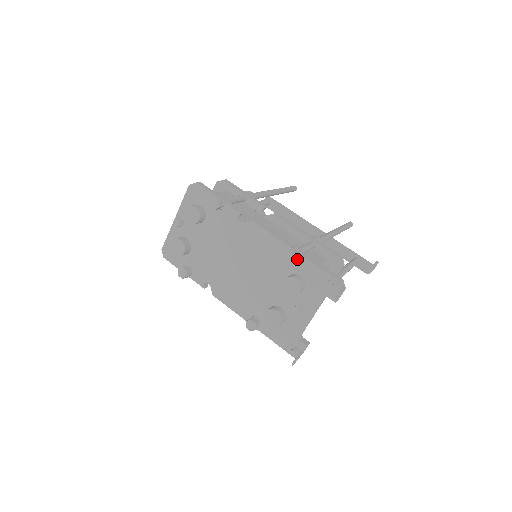
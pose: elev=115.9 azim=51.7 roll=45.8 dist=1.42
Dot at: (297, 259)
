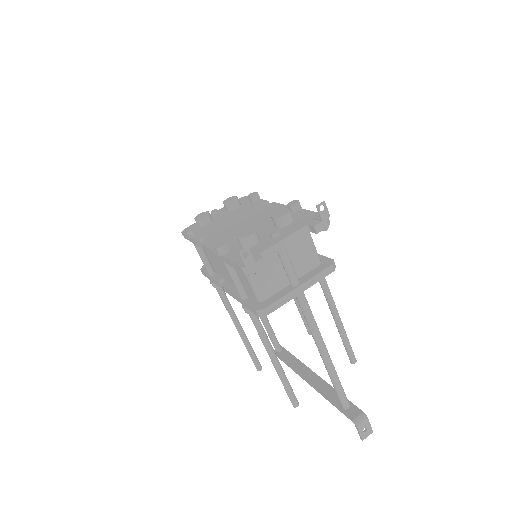
Dot at: (297, 206)
